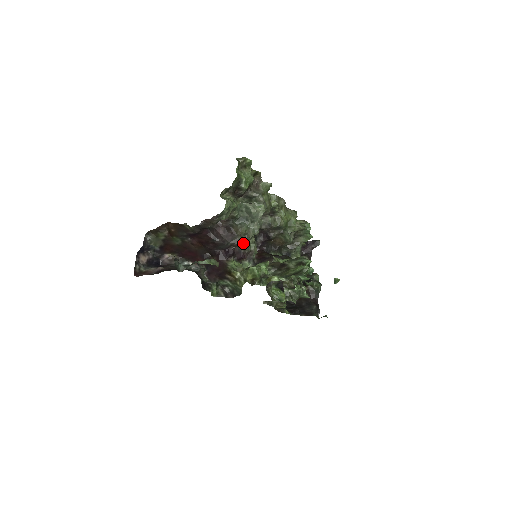
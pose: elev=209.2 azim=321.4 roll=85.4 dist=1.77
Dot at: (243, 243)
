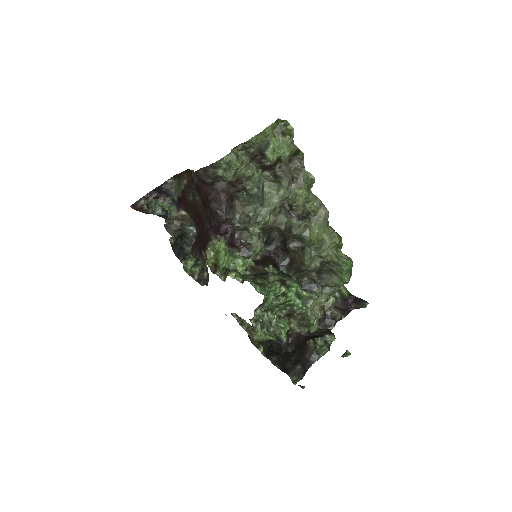
Dot at: (239, 224)
